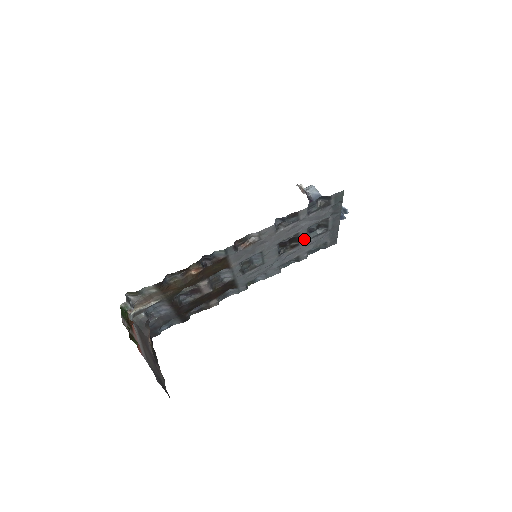
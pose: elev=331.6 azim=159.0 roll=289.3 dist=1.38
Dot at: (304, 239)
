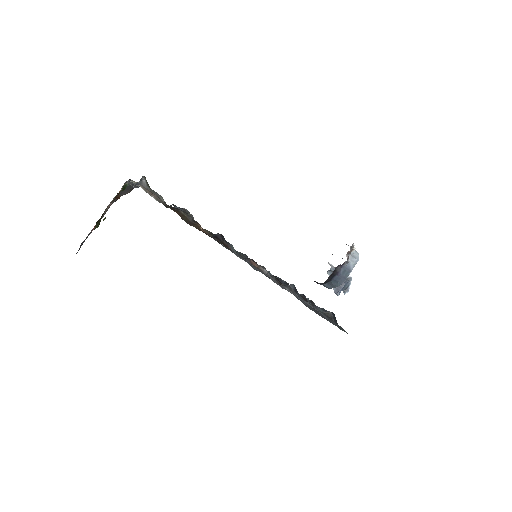
Dot at: occluded
